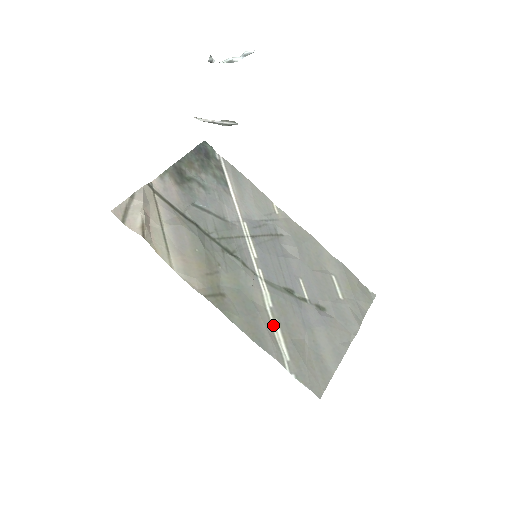
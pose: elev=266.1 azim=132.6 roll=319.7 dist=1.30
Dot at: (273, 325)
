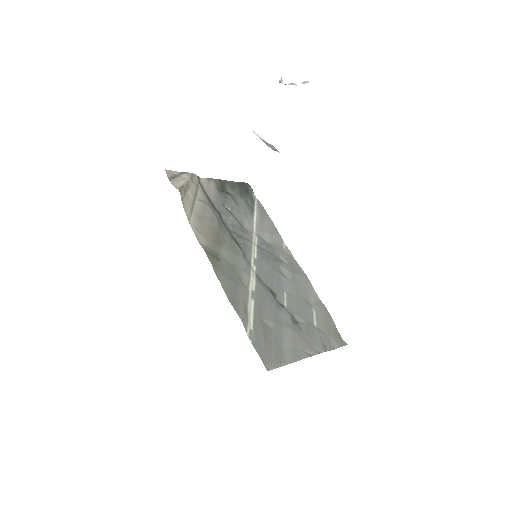
Dot at: (249, 301)
